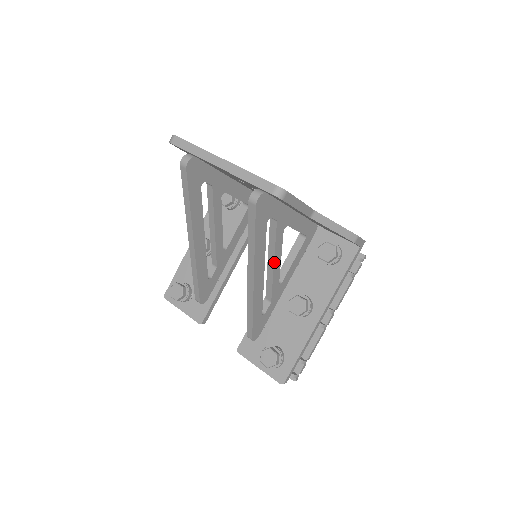
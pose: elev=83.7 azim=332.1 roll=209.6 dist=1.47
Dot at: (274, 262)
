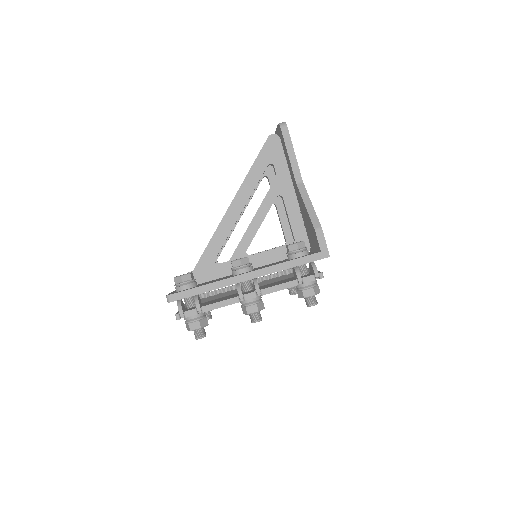
Dot at: (255, 216)
